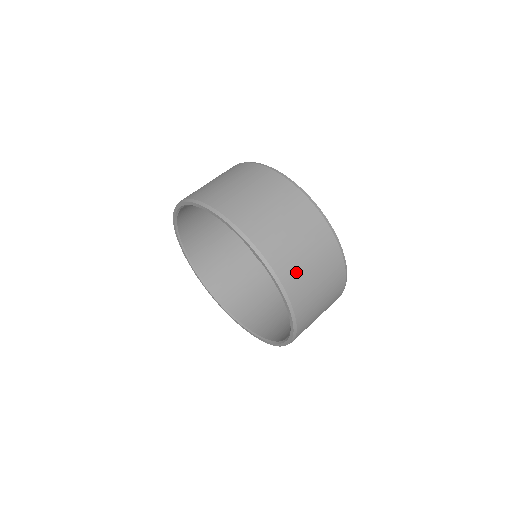
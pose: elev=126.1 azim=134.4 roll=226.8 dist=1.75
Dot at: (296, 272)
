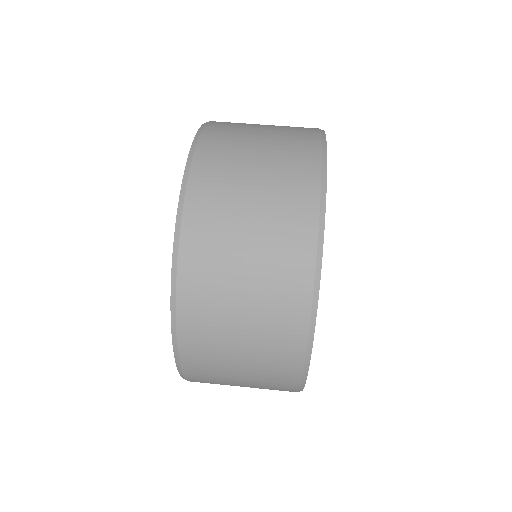
Dot at: (210, 289)
